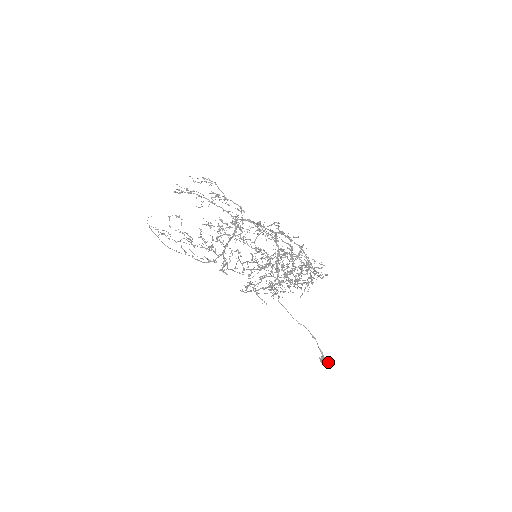
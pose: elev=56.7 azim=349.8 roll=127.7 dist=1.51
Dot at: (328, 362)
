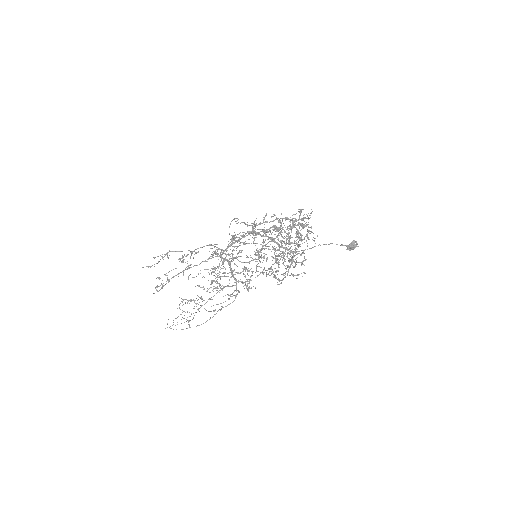
Dot at: (354, 245)
